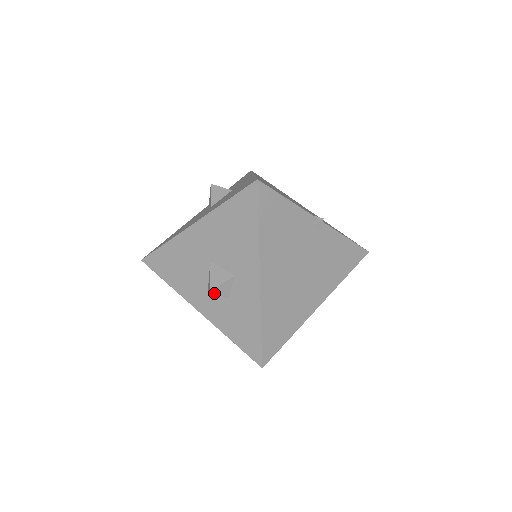
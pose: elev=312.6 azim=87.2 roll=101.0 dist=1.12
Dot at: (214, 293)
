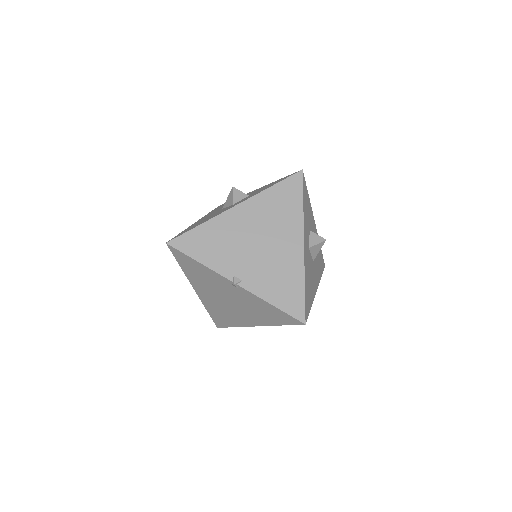
Dot at: occluded
